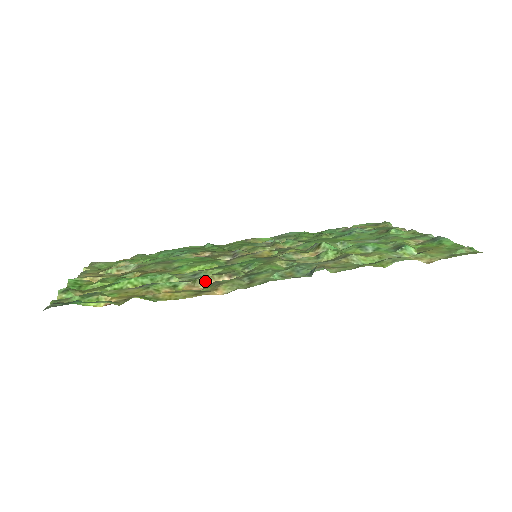
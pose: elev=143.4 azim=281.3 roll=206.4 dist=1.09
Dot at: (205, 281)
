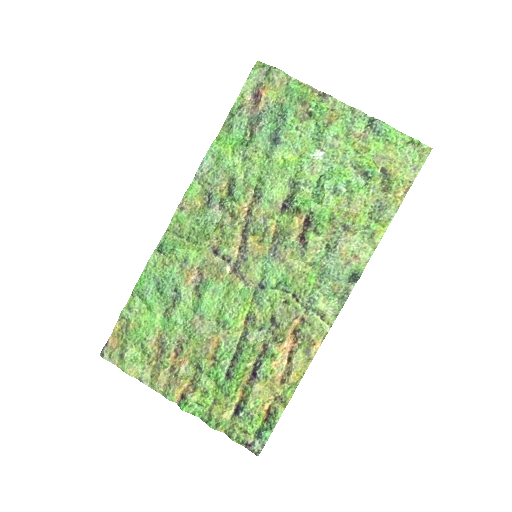
Dot at: (286, 336)
